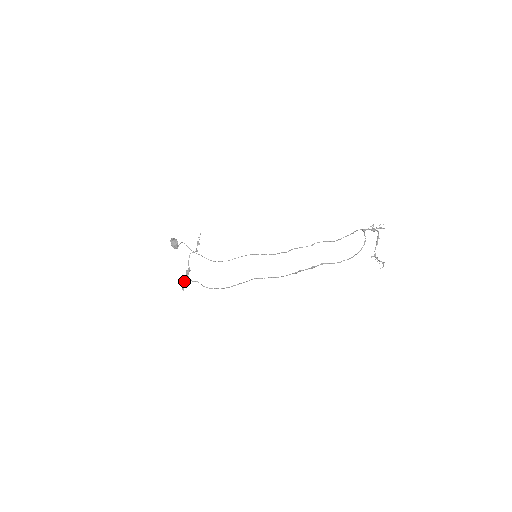
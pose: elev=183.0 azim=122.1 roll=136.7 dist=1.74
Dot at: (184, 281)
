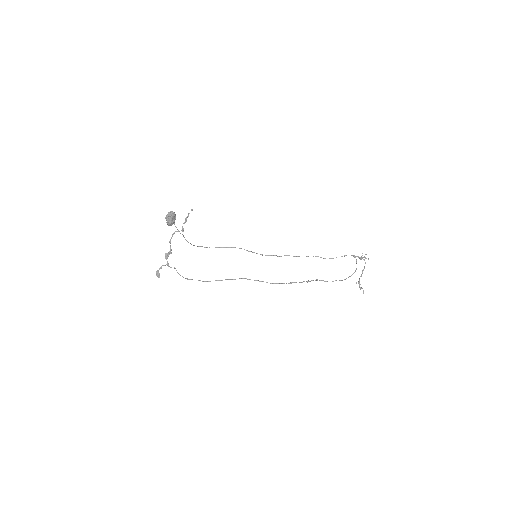
Dot at: occluded
